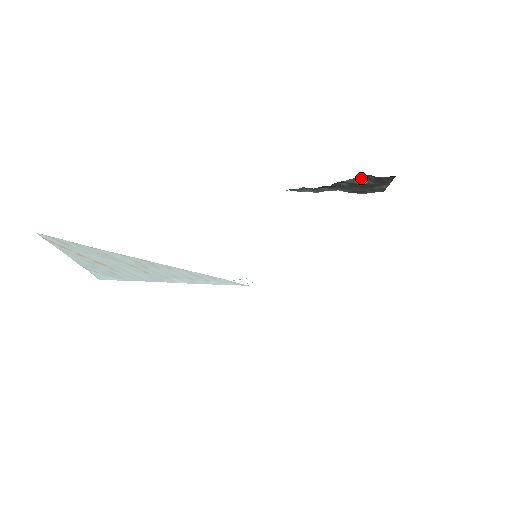
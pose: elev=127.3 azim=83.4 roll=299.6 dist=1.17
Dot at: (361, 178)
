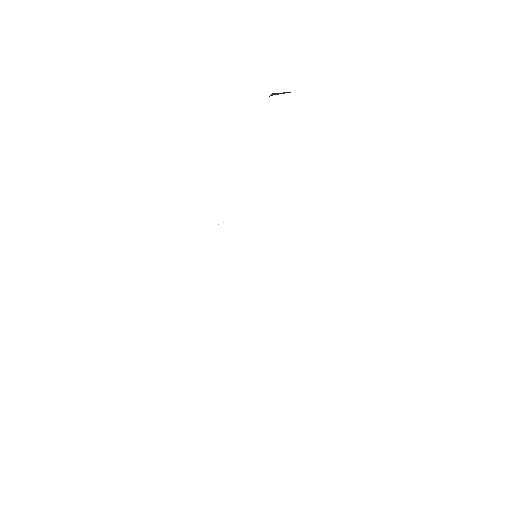
Dot at: (269, 96)
